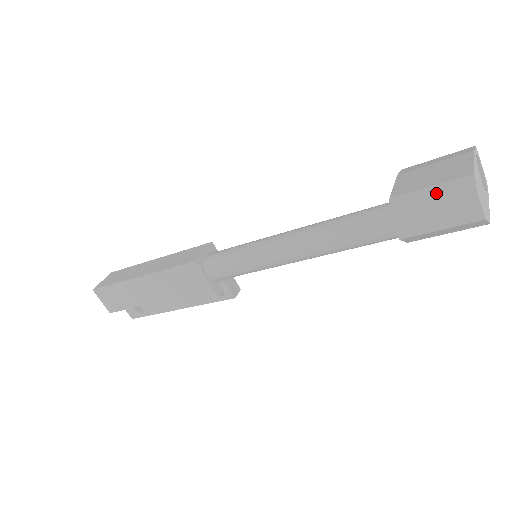
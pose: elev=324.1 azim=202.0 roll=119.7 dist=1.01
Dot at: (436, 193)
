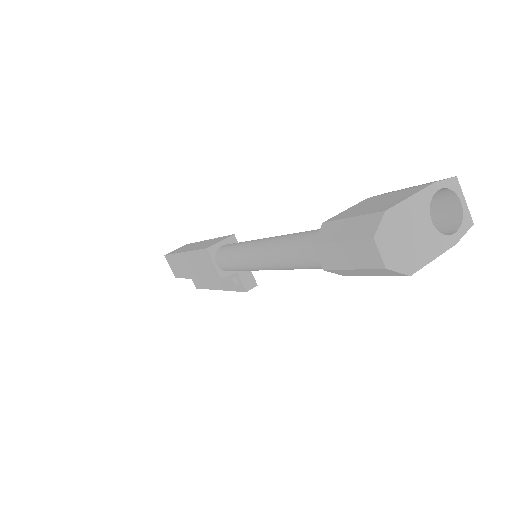
Dot at: (350, 226)
